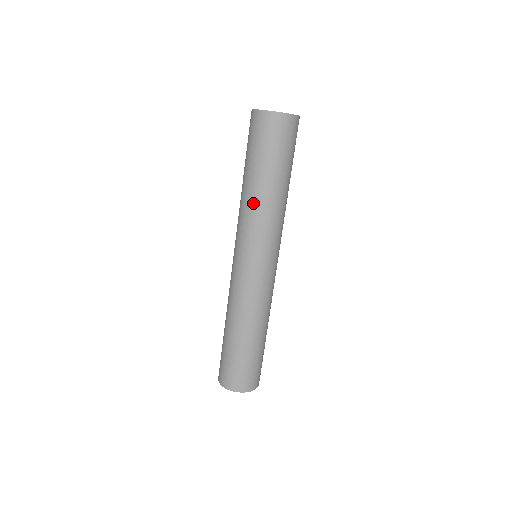
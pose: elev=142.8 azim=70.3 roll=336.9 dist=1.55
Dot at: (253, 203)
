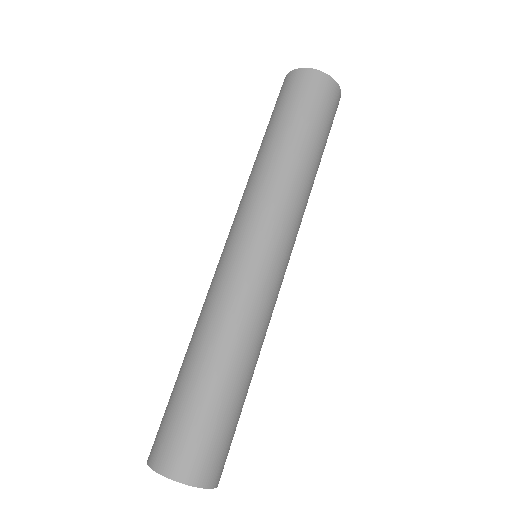
Dot at: (256, 169)
